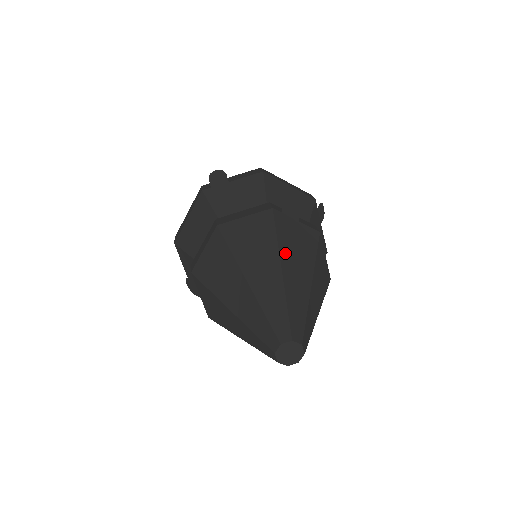
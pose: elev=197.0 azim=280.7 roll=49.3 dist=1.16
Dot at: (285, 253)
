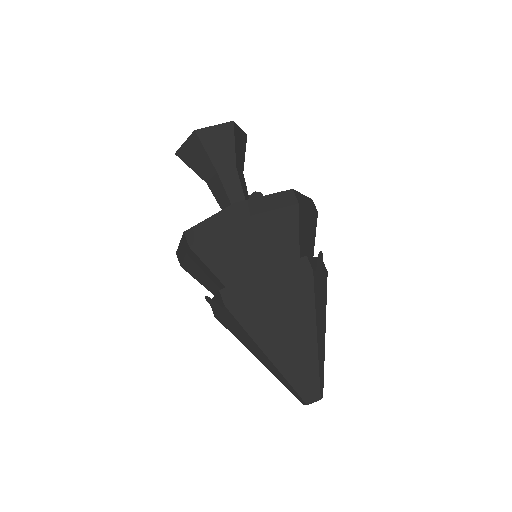
Dot at: (318, 319)
